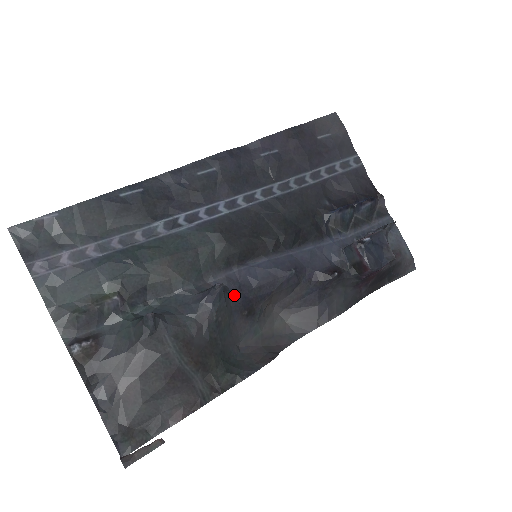
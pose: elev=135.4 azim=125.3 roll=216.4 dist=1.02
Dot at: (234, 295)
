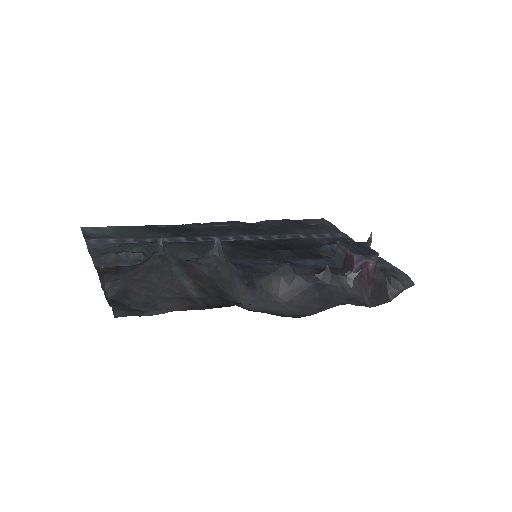
Dot at: (234, 265)
